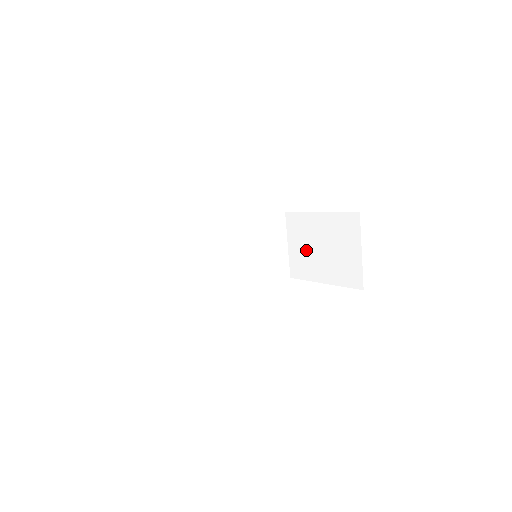
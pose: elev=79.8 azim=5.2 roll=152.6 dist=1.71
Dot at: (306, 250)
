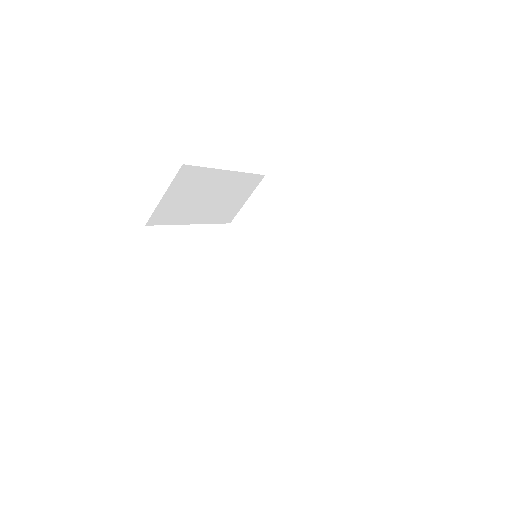
Dot at: (293, 263)
